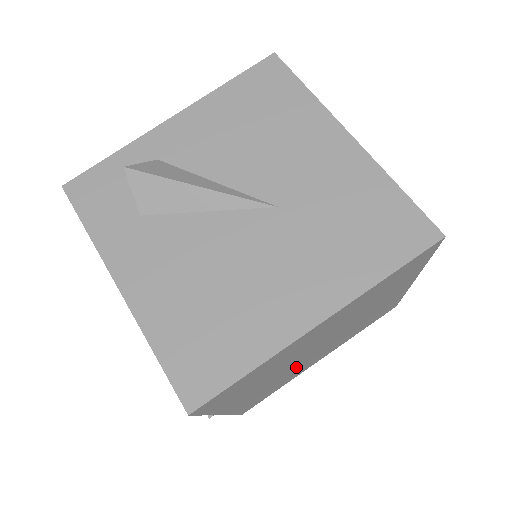
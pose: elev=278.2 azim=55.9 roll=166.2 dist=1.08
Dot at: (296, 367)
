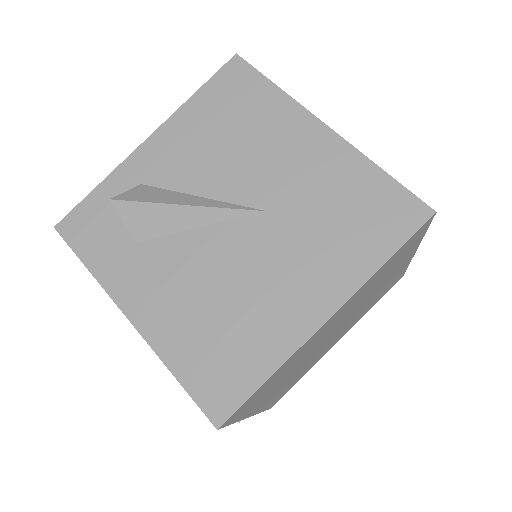
Dot at: (314, 356)
